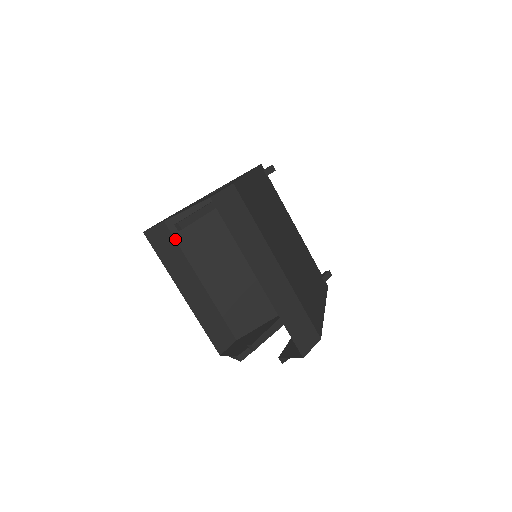
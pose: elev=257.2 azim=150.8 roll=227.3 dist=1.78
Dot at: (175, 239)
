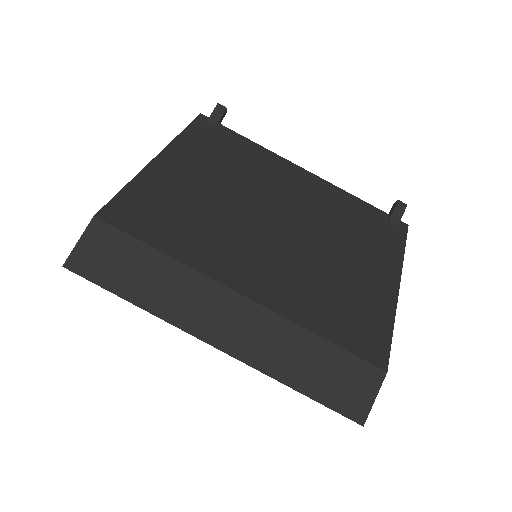
Dot at: occluded
